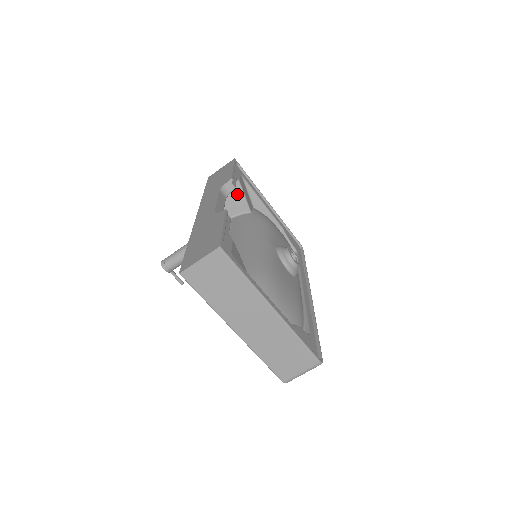
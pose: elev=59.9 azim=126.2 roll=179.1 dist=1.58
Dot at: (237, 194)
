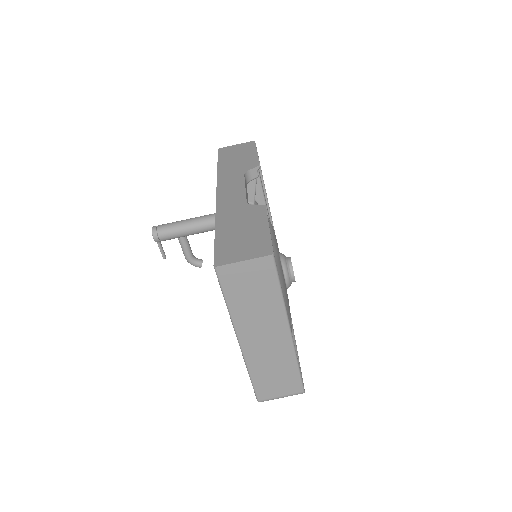
Dot at: occluded
